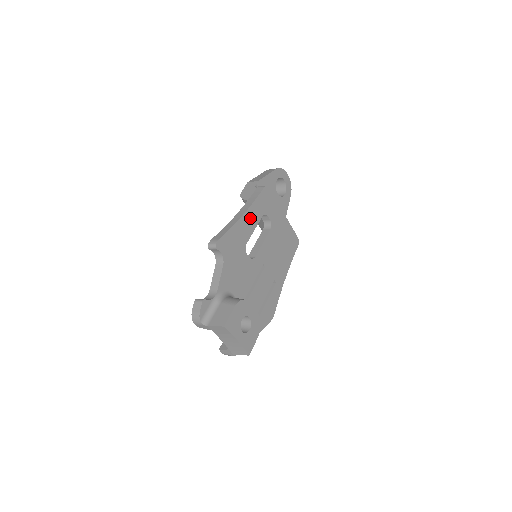
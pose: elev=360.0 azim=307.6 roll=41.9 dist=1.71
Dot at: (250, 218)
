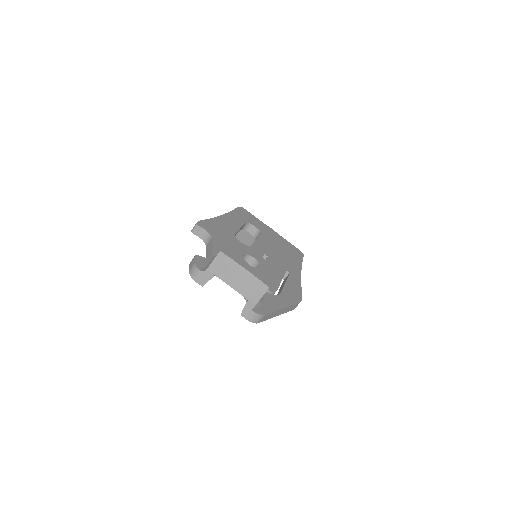
Dot at: (231, 220)
